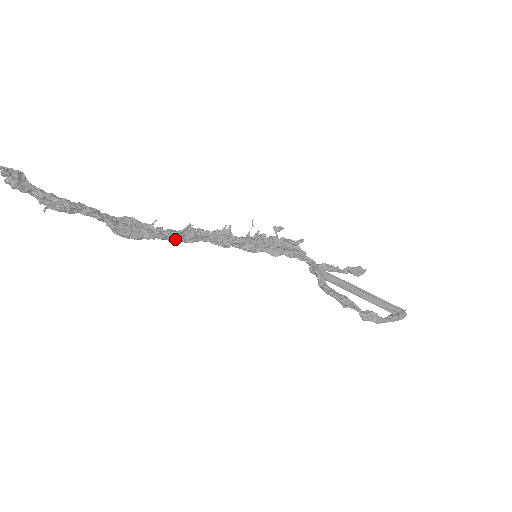
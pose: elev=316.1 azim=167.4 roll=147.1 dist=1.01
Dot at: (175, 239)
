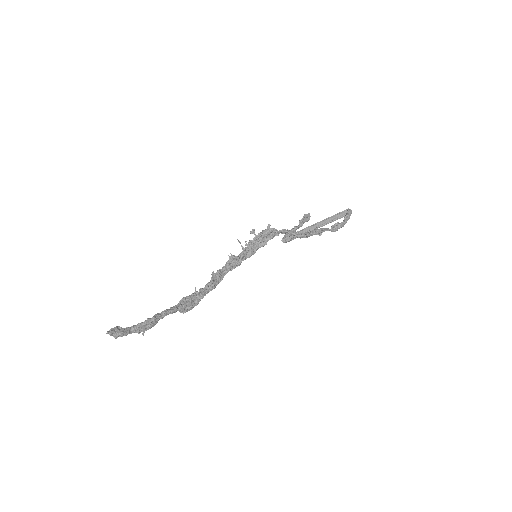
Dot at: (214, 286)
